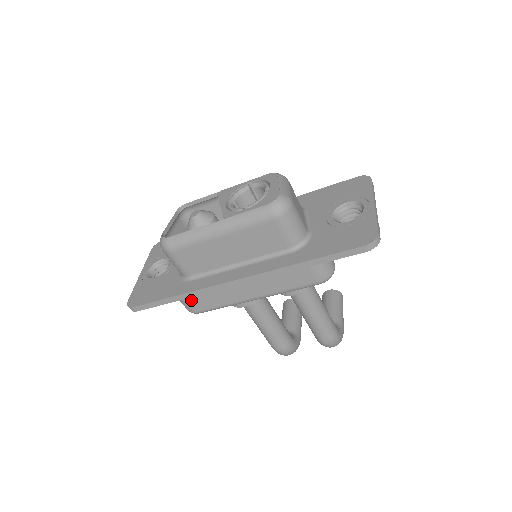
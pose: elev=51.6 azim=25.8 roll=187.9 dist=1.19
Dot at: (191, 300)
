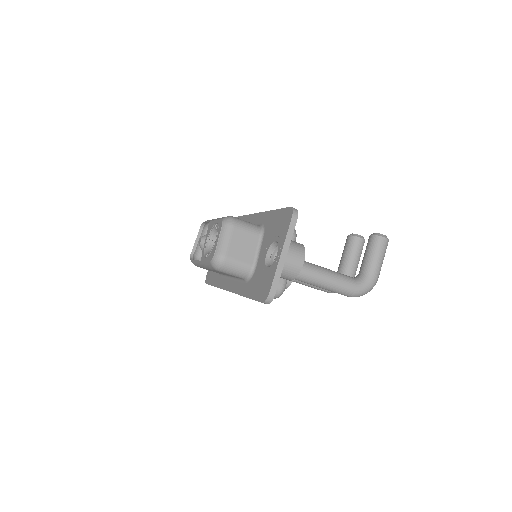
Dot at: occluded
